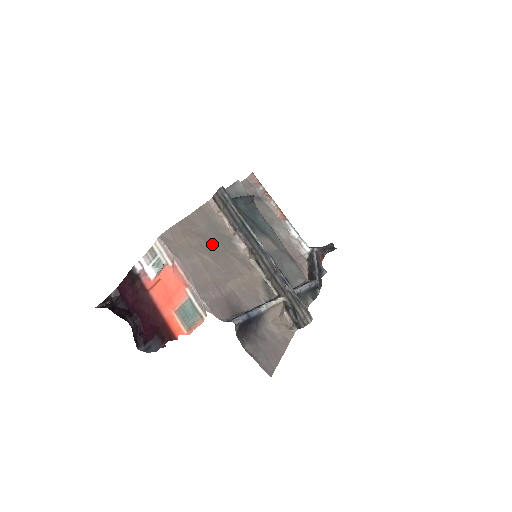
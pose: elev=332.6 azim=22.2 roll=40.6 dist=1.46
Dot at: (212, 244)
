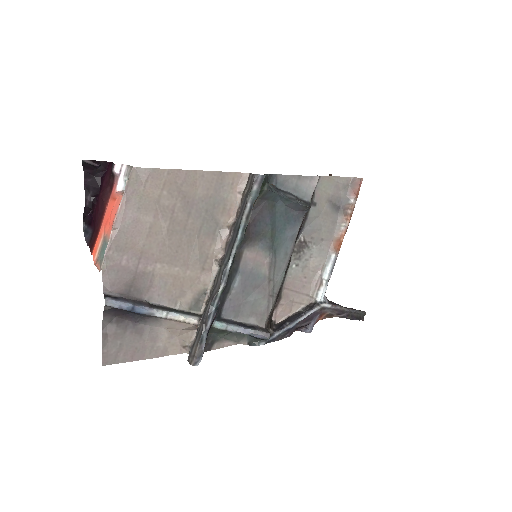
Dot at: (189, 217)
